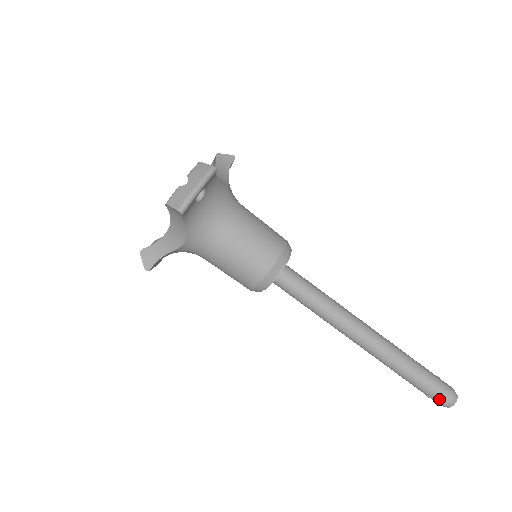
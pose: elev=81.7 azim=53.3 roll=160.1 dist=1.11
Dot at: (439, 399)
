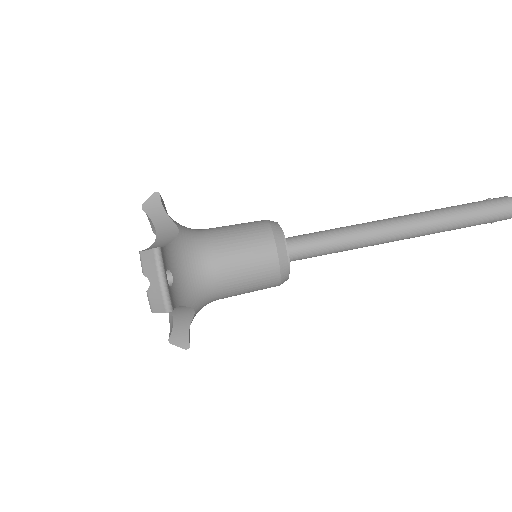
Dot at: (503, 218)
